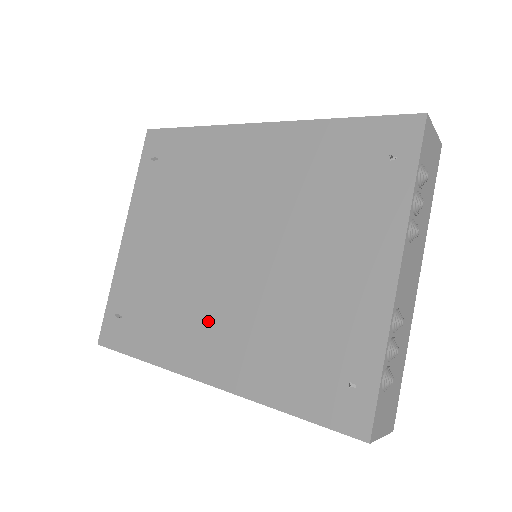
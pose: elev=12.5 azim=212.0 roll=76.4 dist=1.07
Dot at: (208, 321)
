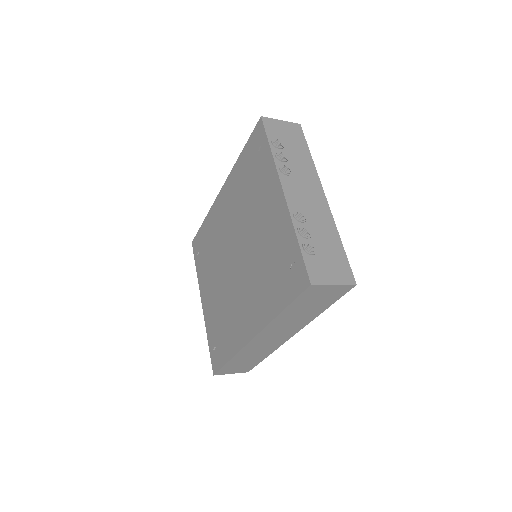
Dot at: (241, 305)
